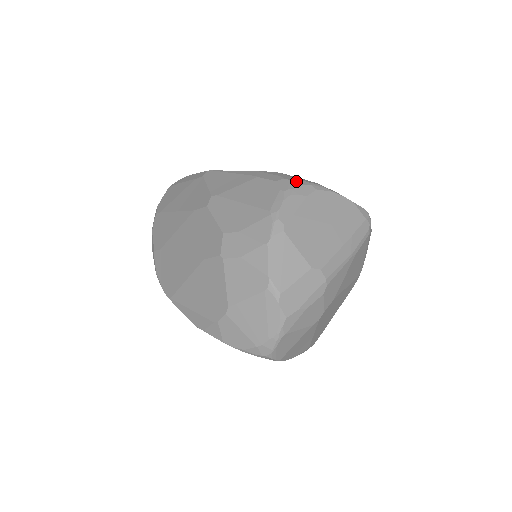
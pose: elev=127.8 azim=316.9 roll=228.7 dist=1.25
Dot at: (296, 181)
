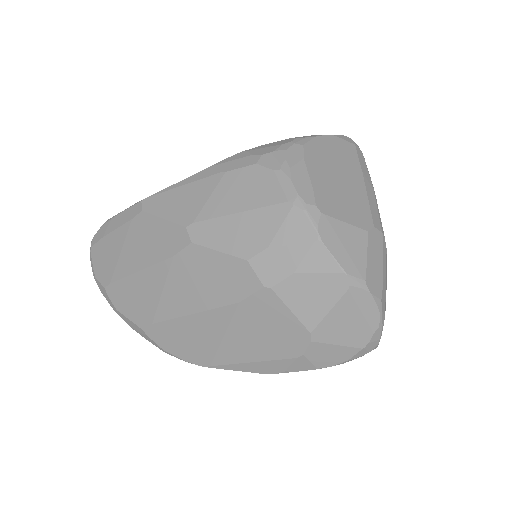
Dot at: (277, 149)
